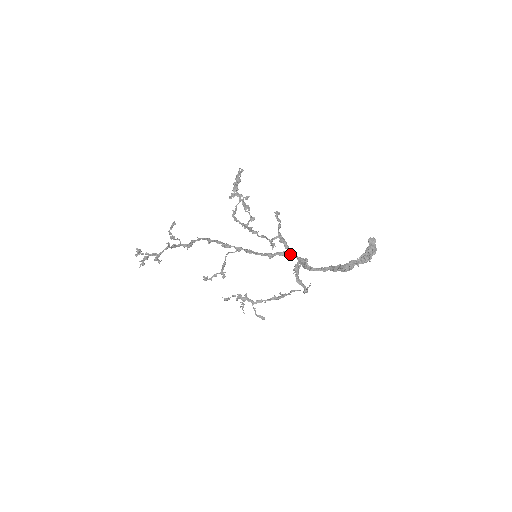
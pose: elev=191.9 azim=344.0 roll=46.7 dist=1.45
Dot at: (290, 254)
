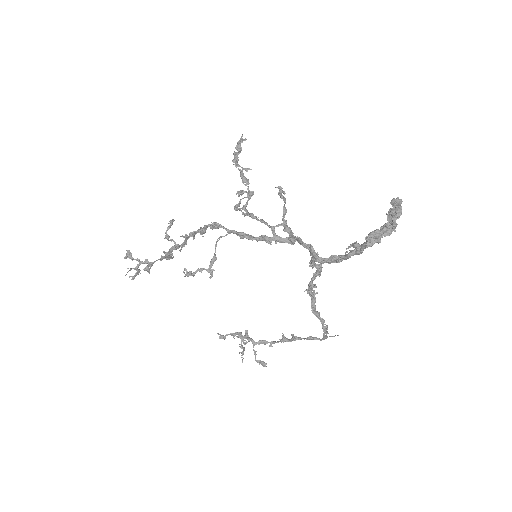
Dot at: (293, 239)
